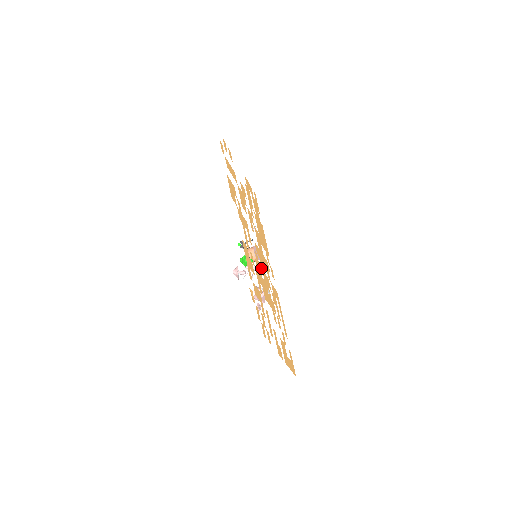
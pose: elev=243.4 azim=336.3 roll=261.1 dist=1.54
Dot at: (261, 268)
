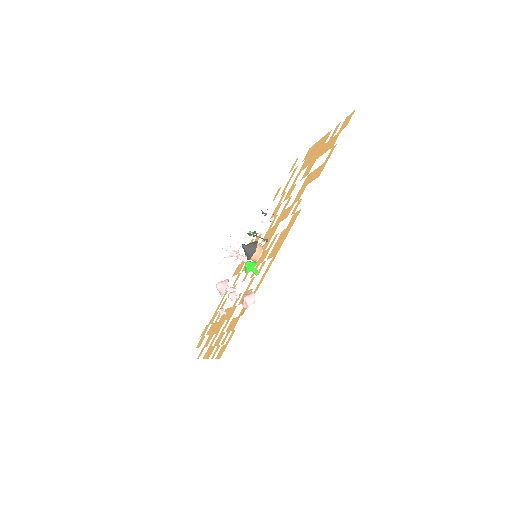
Dot at: occluded
